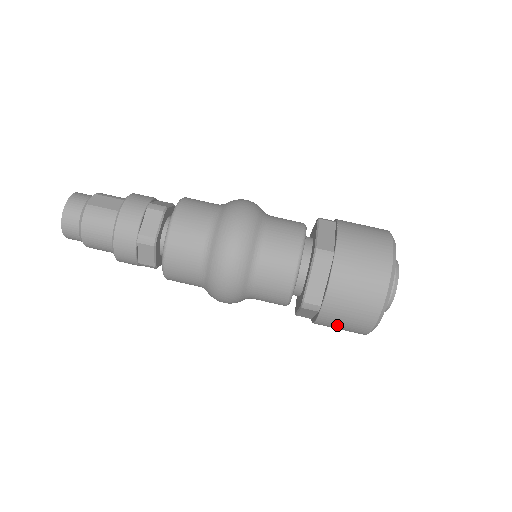
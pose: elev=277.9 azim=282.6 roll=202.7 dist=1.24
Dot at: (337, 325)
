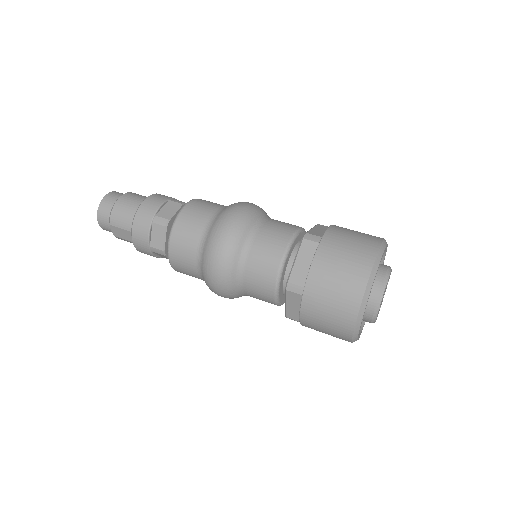
Dot at: (336, 261)
